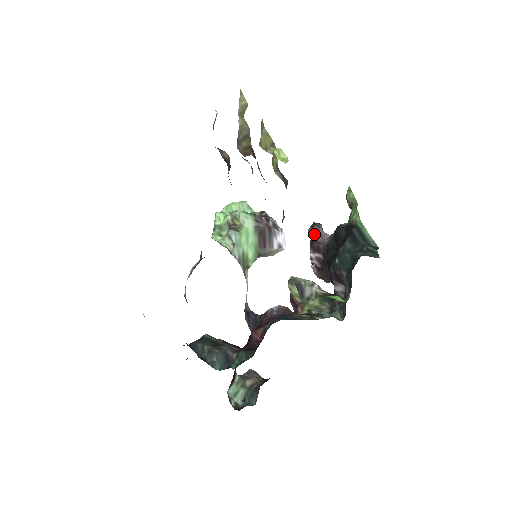
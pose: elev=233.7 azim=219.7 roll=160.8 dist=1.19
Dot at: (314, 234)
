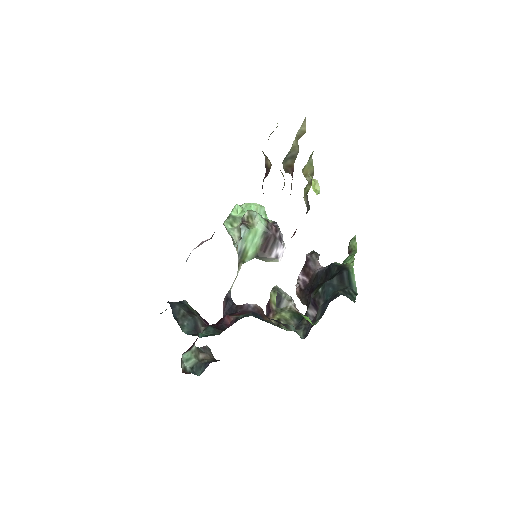
Dot at: (310, 260)
